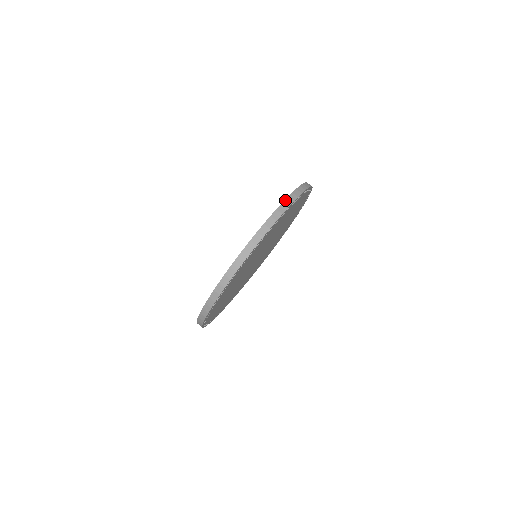
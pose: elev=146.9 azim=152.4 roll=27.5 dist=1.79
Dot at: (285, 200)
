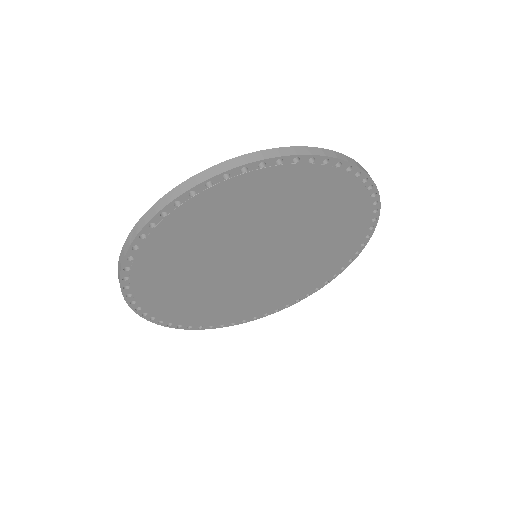
Dot at: (327, 149)
